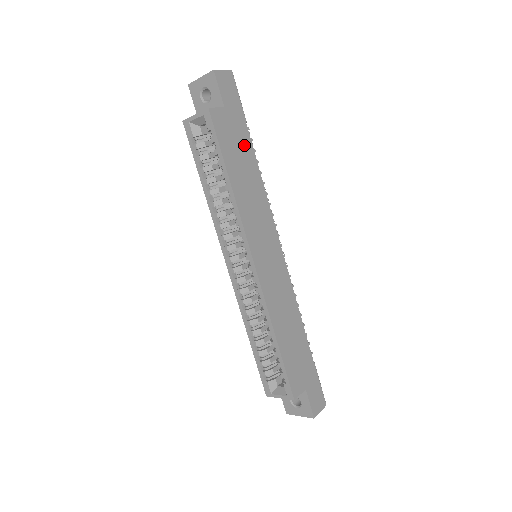
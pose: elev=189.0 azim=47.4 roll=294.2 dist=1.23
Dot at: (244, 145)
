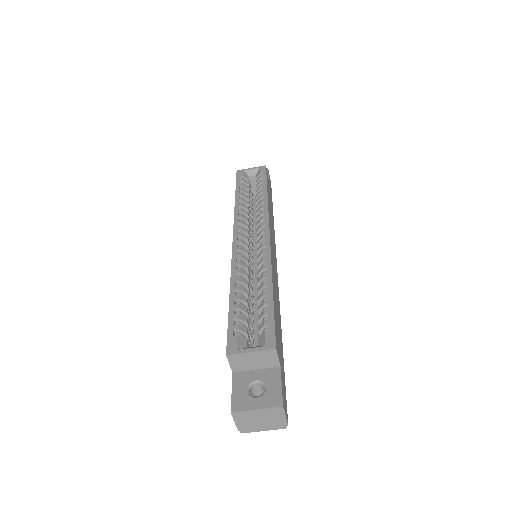
Dot at: (271, 204)
